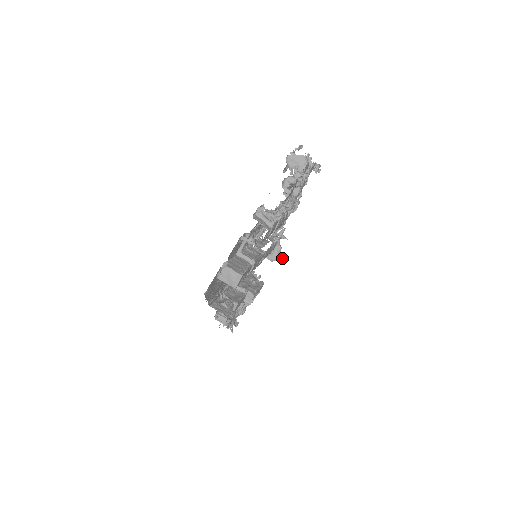
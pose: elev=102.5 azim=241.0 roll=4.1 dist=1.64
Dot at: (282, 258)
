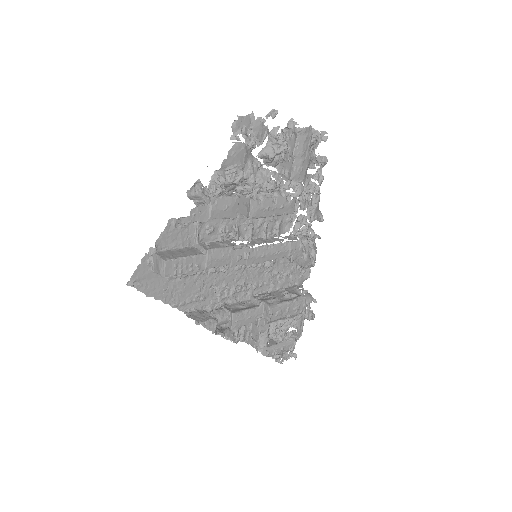
Dot at: (314, 262)
